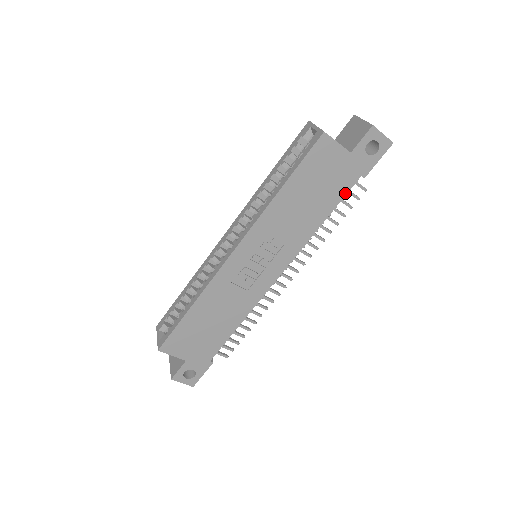
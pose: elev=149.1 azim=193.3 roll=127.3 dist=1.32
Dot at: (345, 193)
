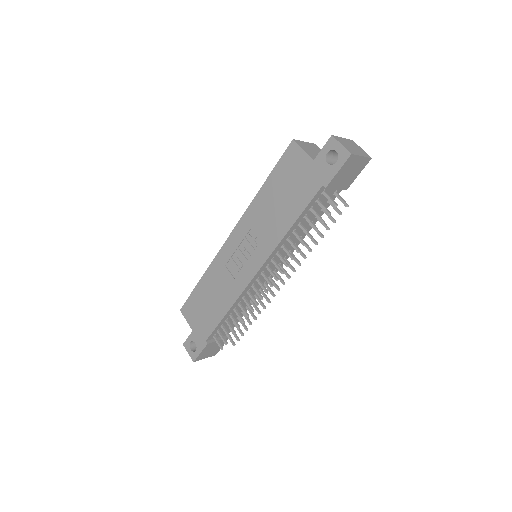
Dot at: (309, 201)
